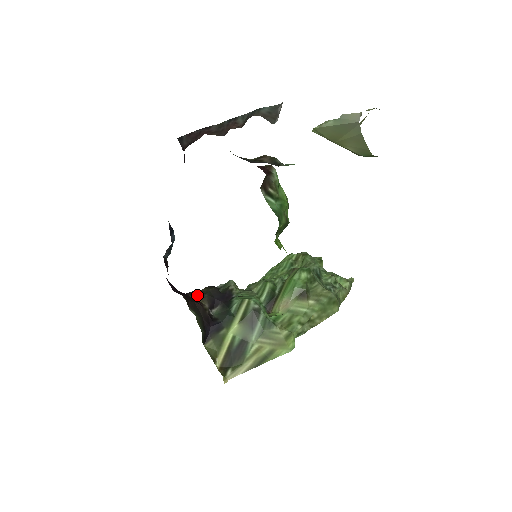
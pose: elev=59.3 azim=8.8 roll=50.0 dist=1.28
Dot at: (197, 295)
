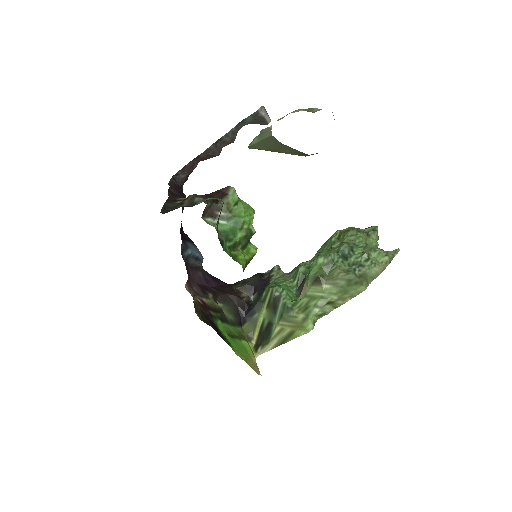
Dot at: (239, 285)
